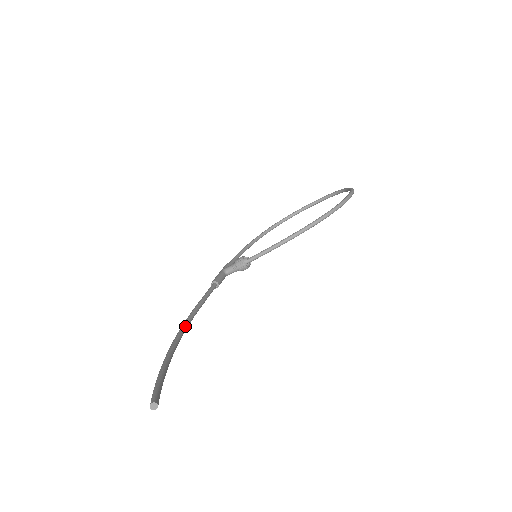
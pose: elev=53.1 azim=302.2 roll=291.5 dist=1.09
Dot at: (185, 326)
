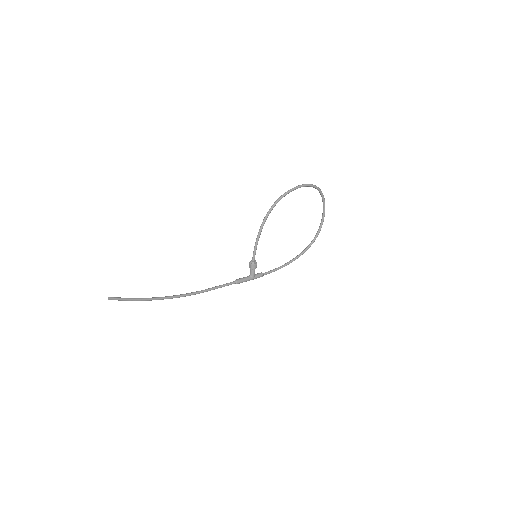
Dot at: (183, 294)
